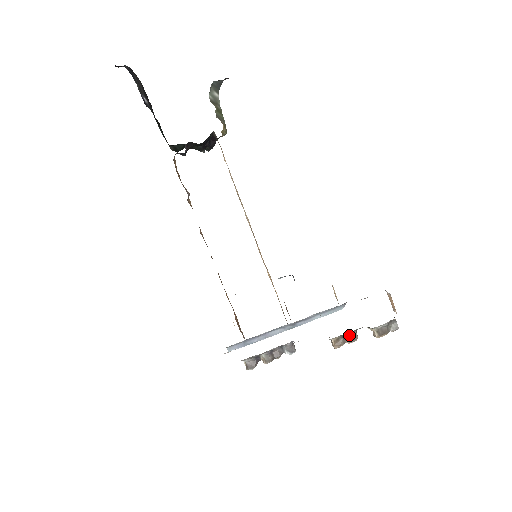
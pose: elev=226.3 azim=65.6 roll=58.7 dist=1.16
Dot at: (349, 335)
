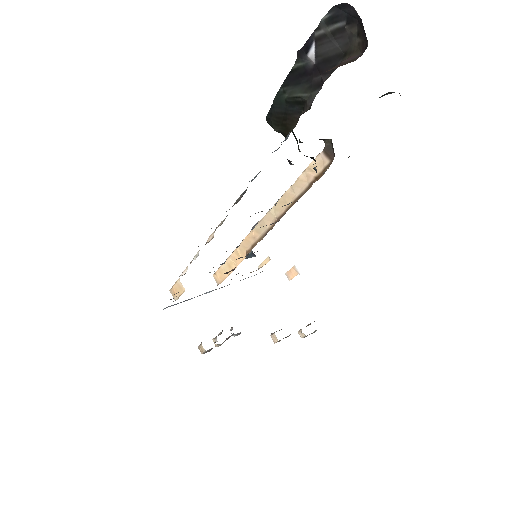
Dot at: occluded
